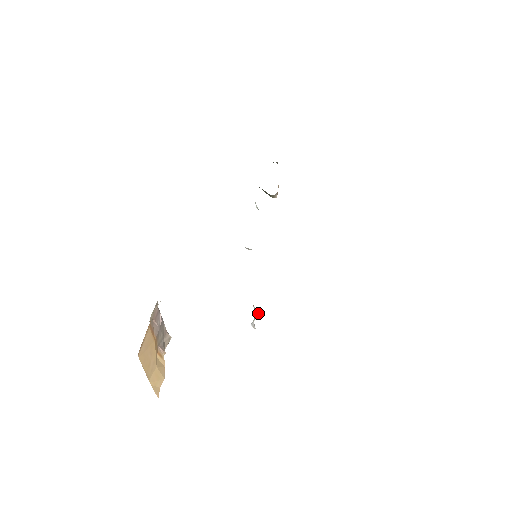
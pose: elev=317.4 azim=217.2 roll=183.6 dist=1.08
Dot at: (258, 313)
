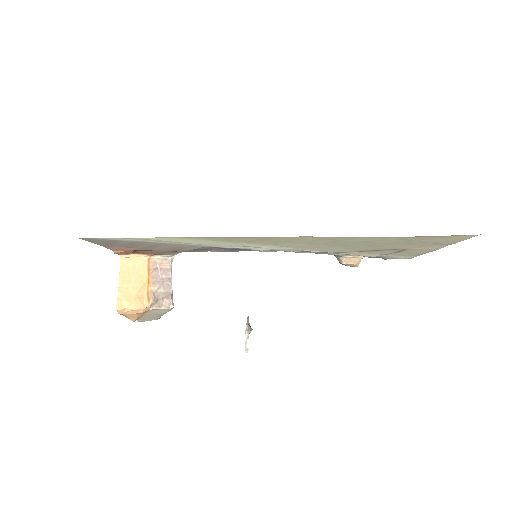
Dot at: (247, 324)
